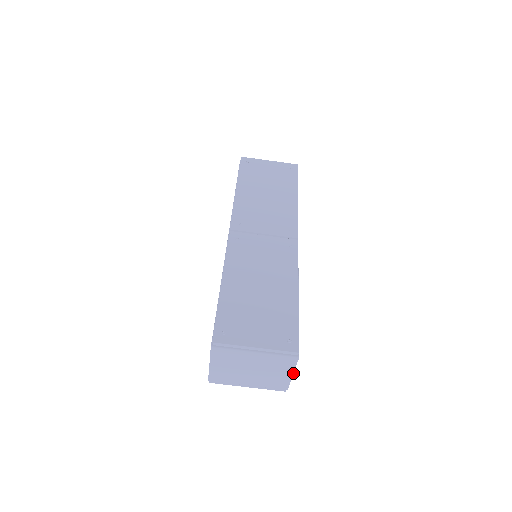
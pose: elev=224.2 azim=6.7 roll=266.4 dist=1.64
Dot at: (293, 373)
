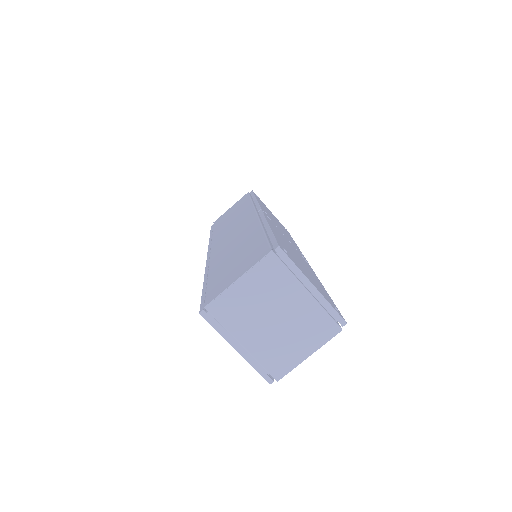
Dot at: (311, 354)
